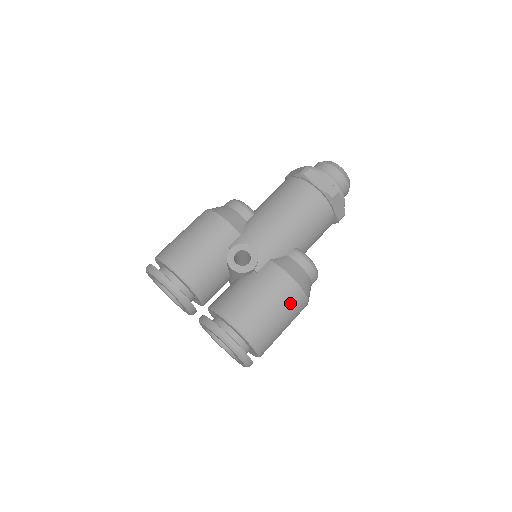
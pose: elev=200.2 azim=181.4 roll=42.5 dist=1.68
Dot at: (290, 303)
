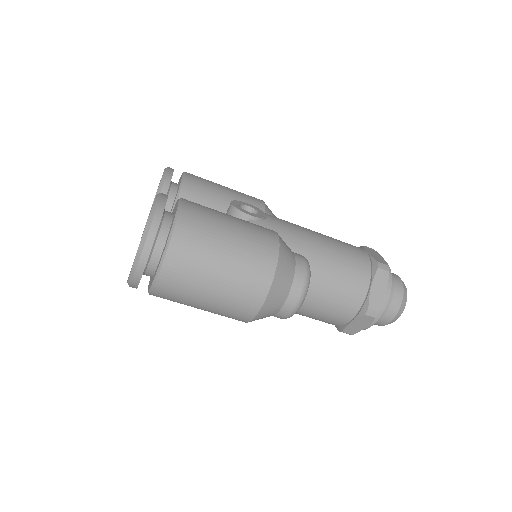
Dot at: (253, 251)
